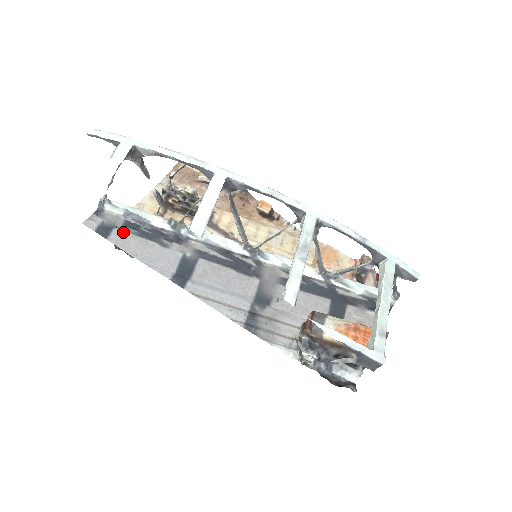
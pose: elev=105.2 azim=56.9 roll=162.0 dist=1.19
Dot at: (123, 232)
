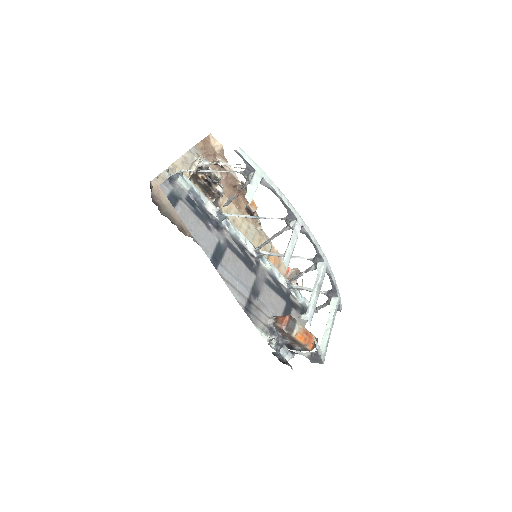
Dot at: (185, 206)
